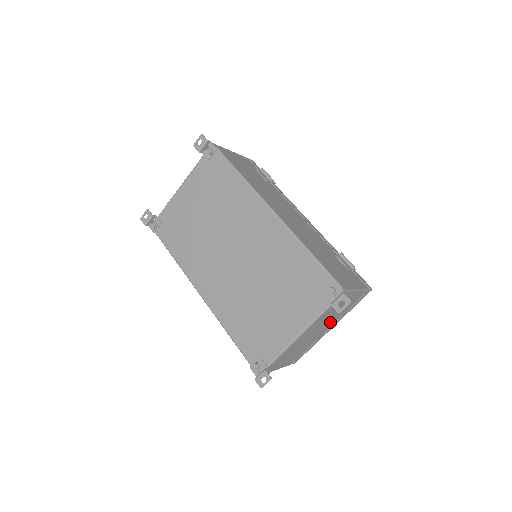
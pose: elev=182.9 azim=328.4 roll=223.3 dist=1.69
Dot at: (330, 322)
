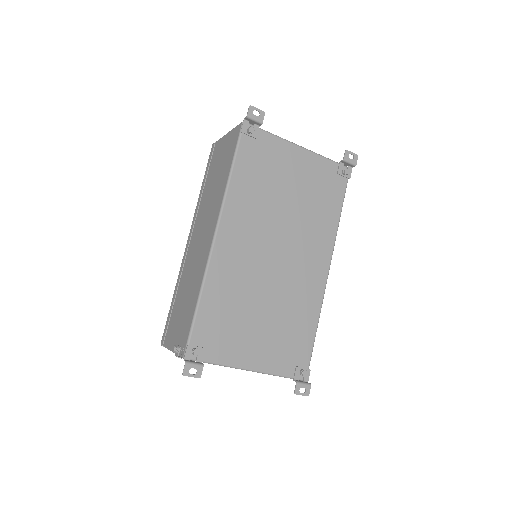
Dot at: occluded
